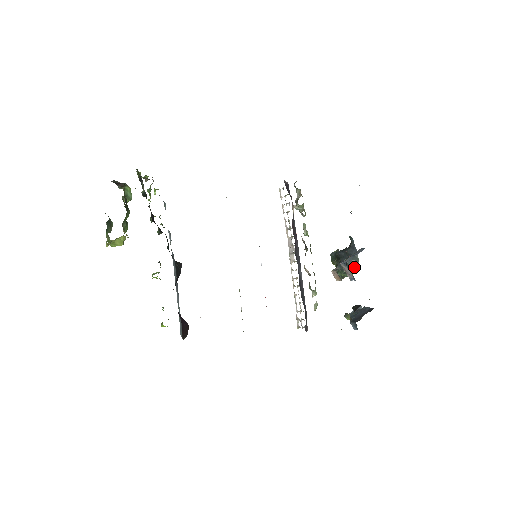
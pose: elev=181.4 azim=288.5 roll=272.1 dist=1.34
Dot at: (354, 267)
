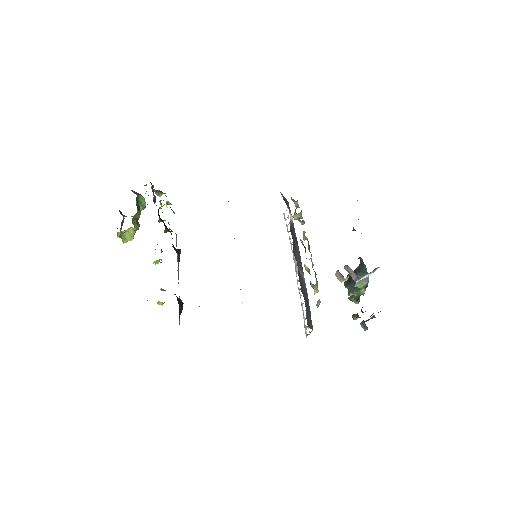
Dot at: (364, 281)
